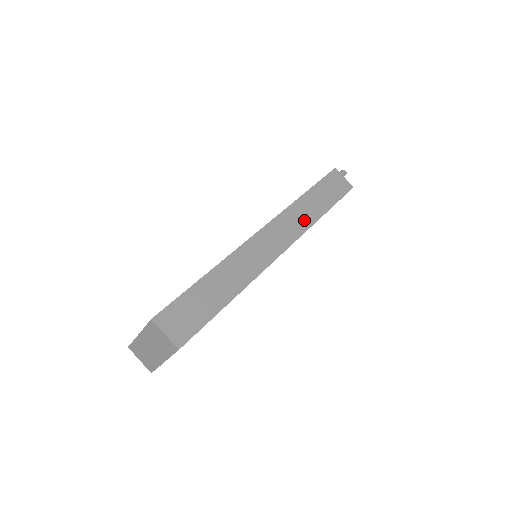
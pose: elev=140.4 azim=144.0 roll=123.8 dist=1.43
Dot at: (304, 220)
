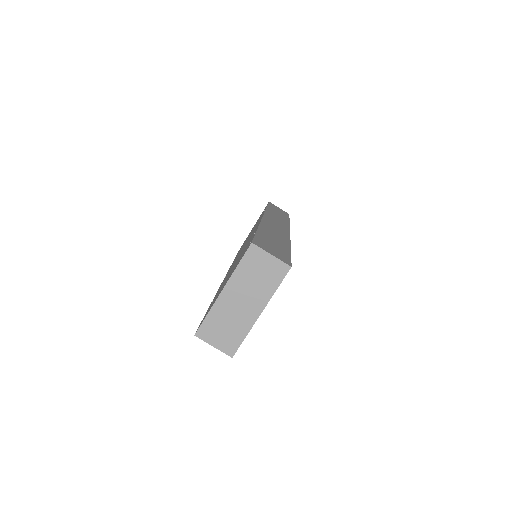
Dot at: (282, 220)
